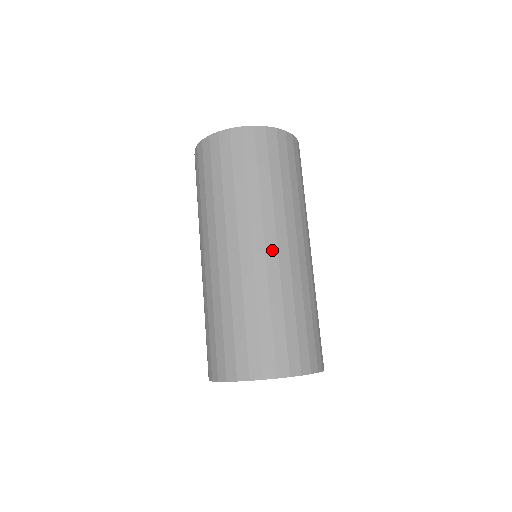
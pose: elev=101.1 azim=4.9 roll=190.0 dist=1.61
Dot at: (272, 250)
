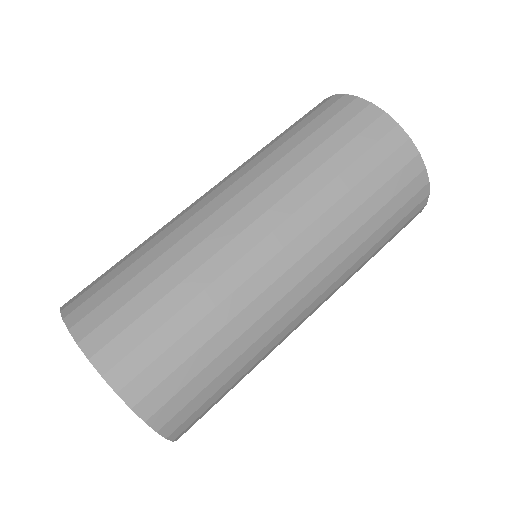
Dot at: (228, 212)
